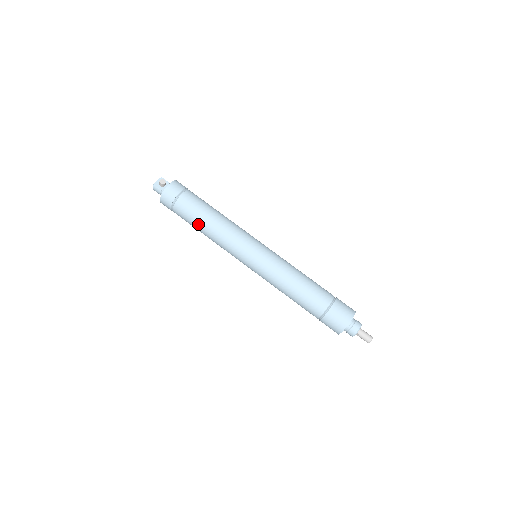
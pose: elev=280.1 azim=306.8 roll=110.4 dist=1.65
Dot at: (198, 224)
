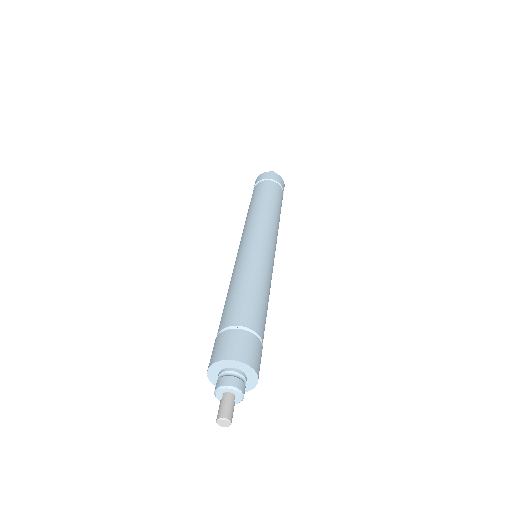
Dot at: (251, 203)
